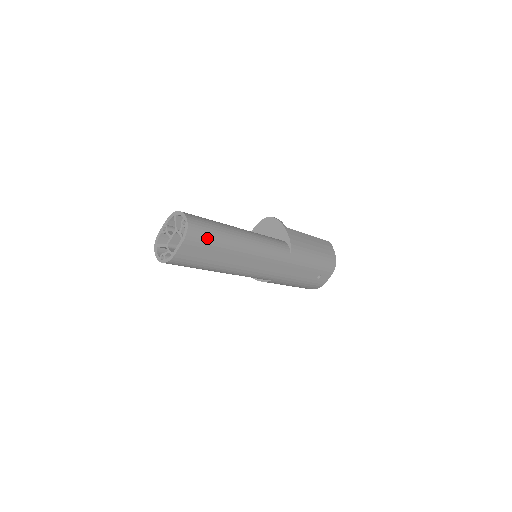
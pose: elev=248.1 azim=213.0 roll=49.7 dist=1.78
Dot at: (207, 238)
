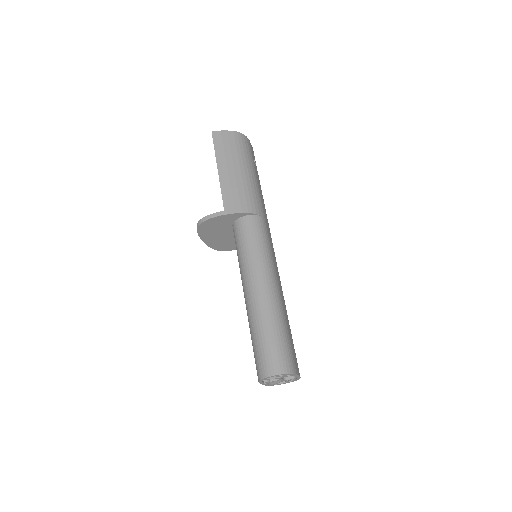
Dot at: (287, 345)
